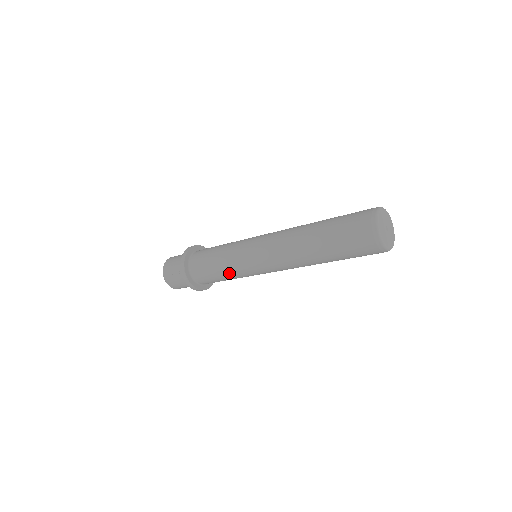
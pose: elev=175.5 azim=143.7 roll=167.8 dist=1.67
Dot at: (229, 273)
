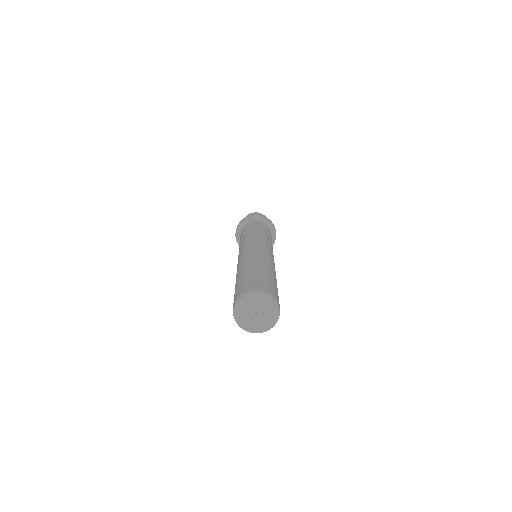
Dot at: occluded
